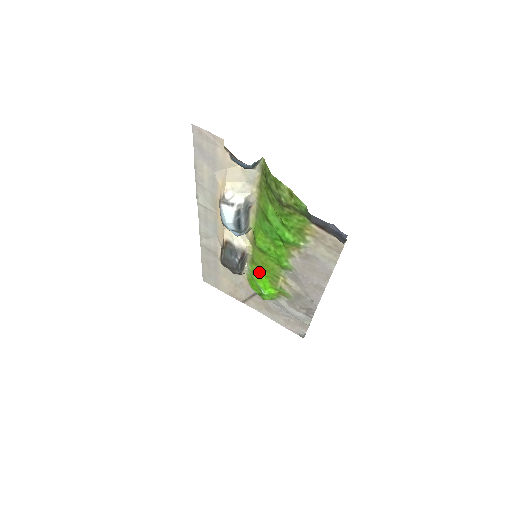
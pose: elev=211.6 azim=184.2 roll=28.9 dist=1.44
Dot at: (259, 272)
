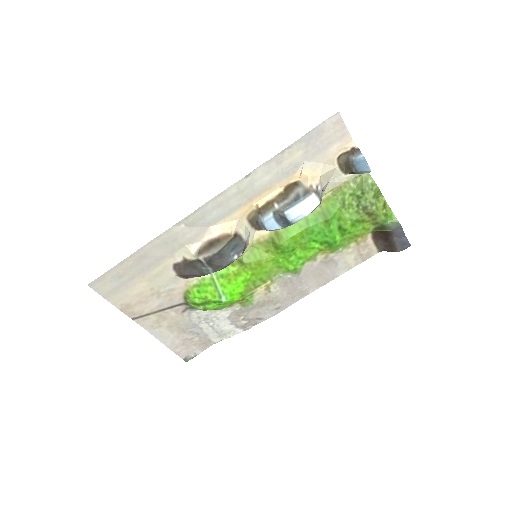
Dot at: (238, 275)
